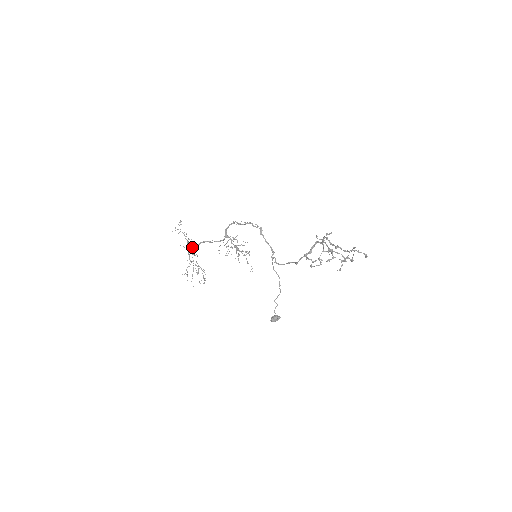
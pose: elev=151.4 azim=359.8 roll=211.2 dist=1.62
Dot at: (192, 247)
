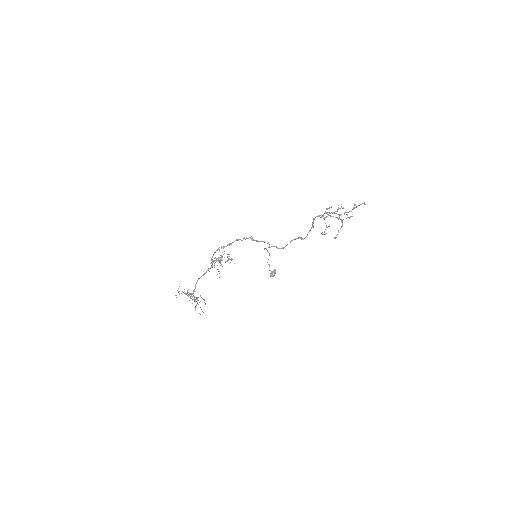
Dot at: (193, 293)
